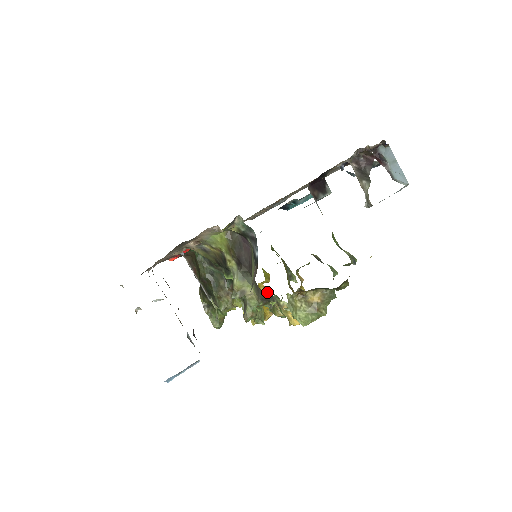
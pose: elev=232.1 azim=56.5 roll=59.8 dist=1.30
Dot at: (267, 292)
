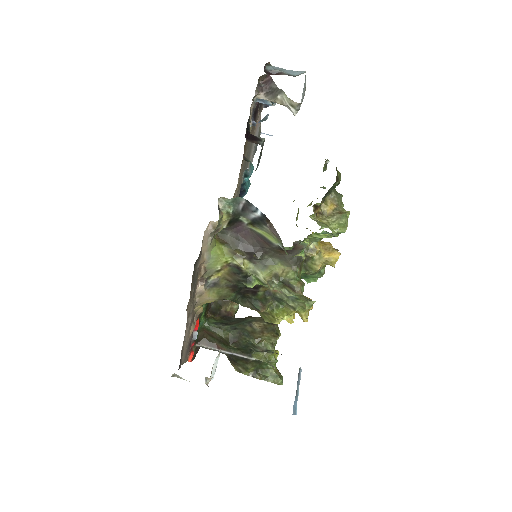
Dot at: (294, 244)
